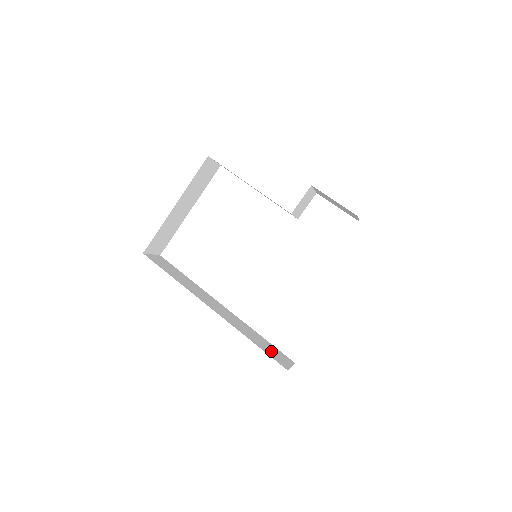
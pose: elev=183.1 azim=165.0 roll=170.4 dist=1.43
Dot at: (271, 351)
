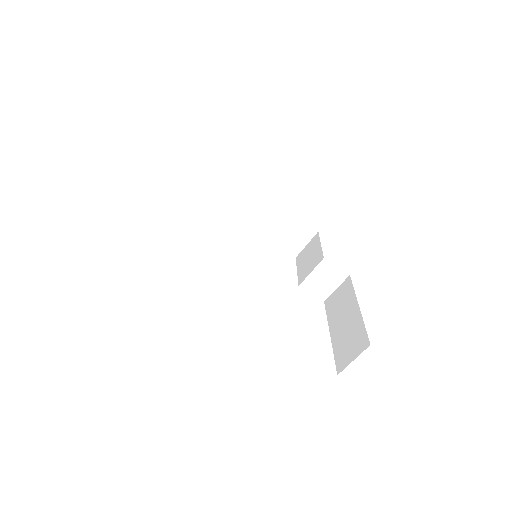
Dot at: occluded
